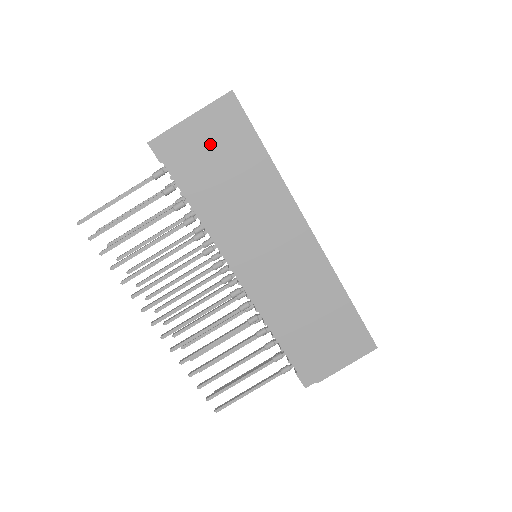
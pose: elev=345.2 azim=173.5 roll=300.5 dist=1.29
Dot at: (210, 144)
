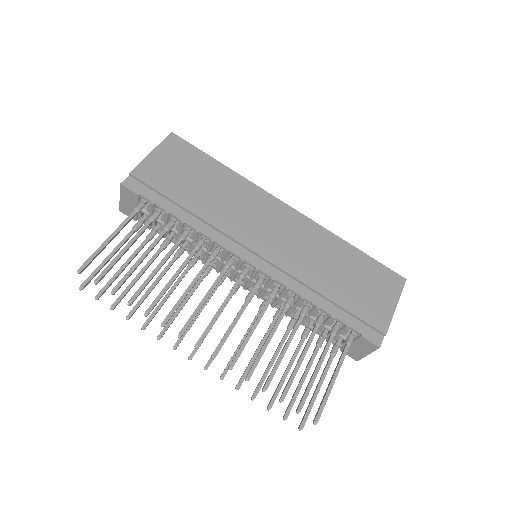
Dot at: (173, 169)
